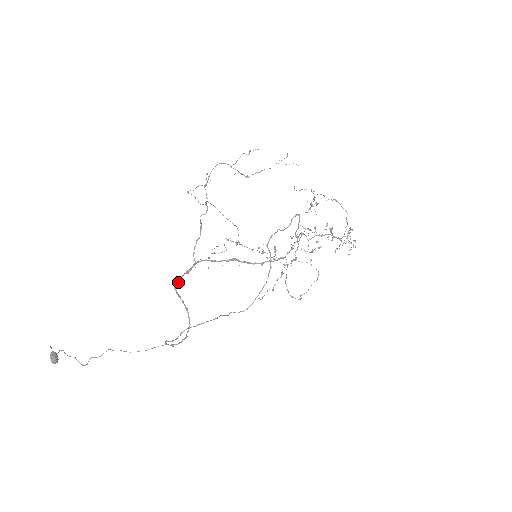
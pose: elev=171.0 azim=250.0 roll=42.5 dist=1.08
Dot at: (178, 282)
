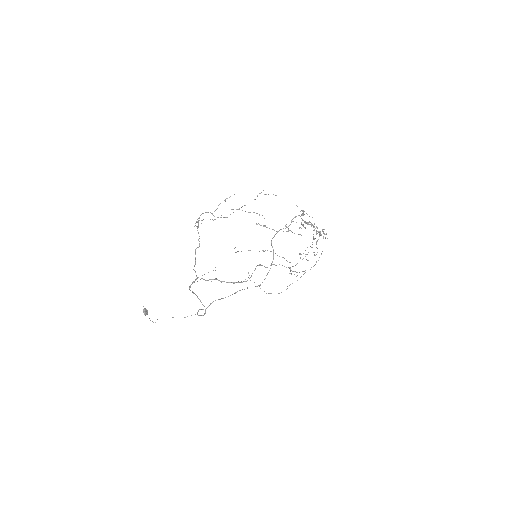
Dot at: (190, 287)
